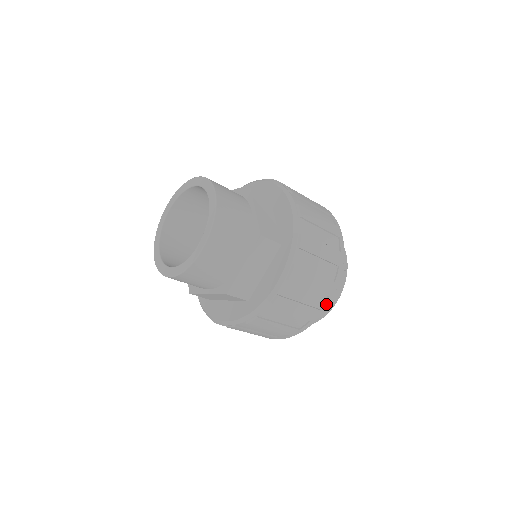
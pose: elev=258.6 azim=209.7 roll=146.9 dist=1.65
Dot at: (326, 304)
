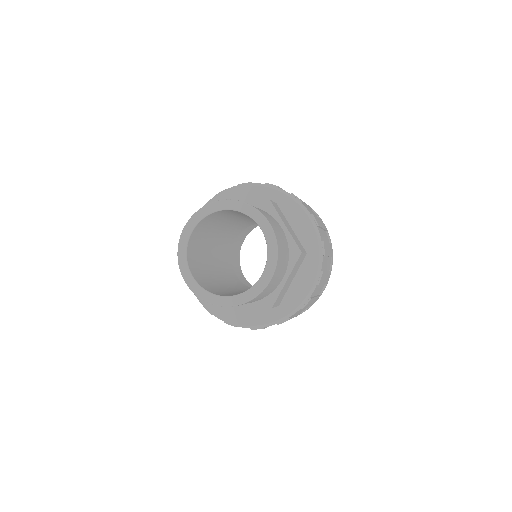
Dot at: (324, 289)
